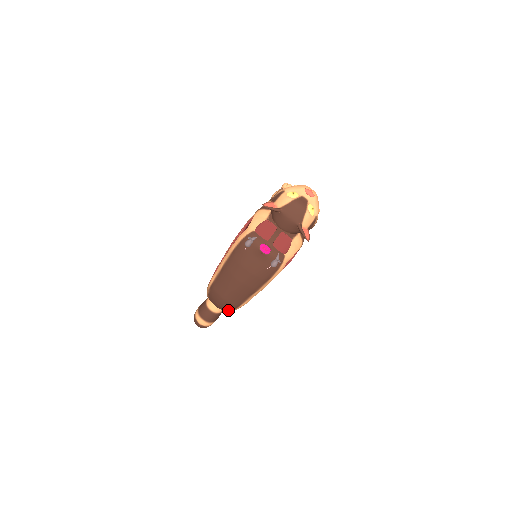
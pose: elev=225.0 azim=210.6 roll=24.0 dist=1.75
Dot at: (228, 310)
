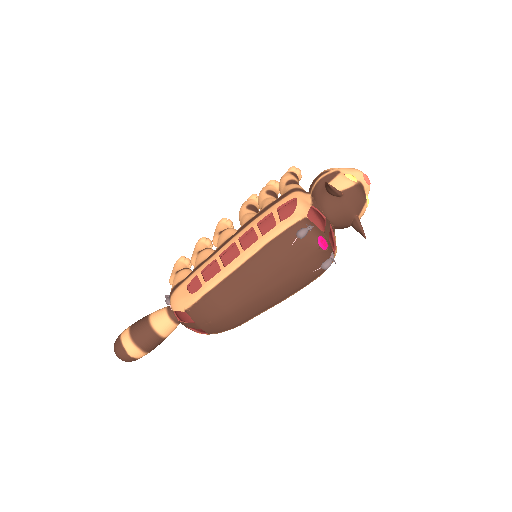
Dot at: (217, 331)
